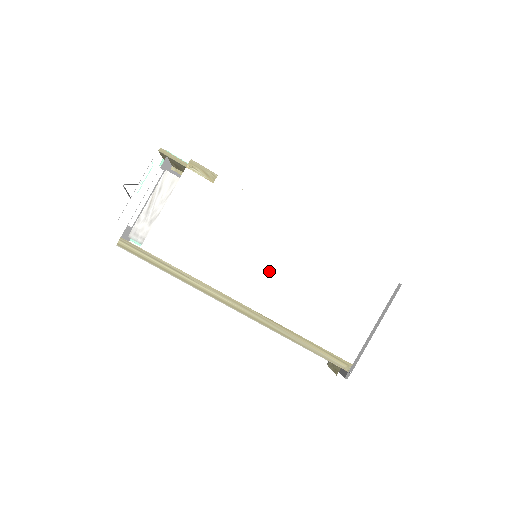
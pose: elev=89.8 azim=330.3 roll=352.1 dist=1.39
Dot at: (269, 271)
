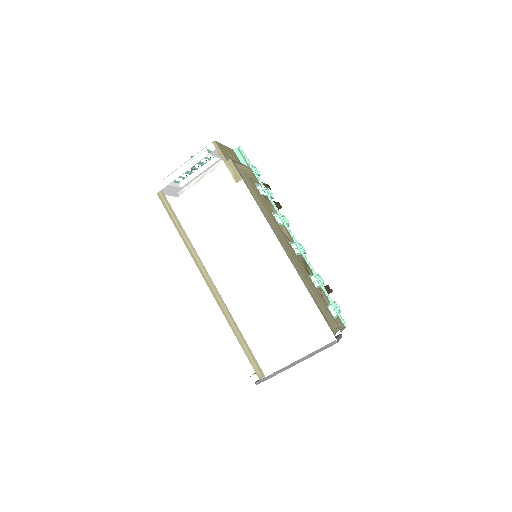
Dot at: (242, 269)
